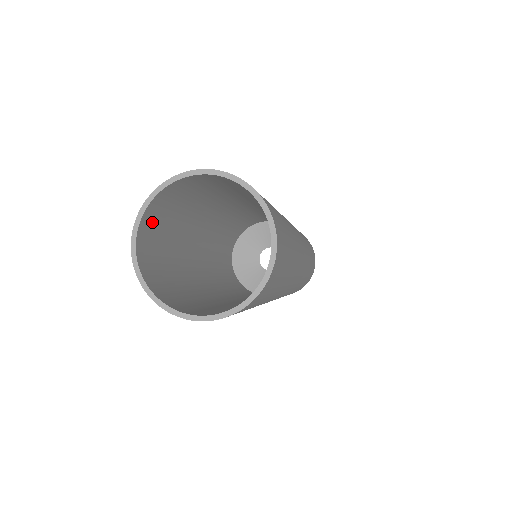
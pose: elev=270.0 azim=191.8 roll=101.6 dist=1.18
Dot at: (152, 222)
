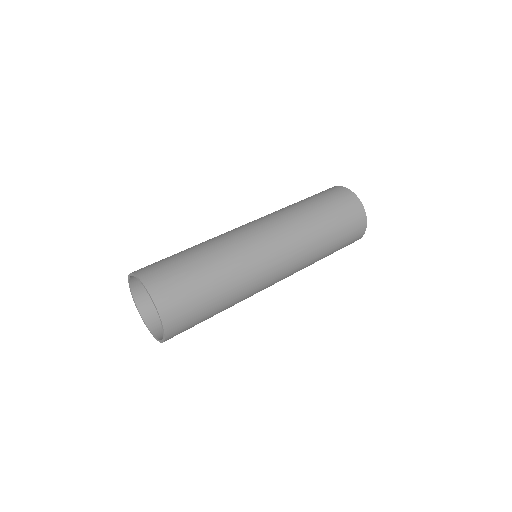
Dot at: occluded
